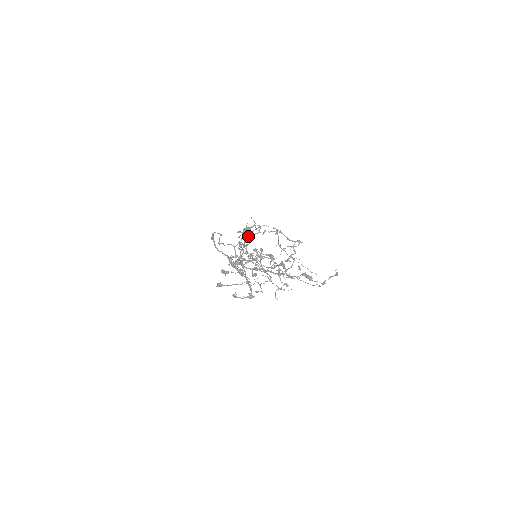
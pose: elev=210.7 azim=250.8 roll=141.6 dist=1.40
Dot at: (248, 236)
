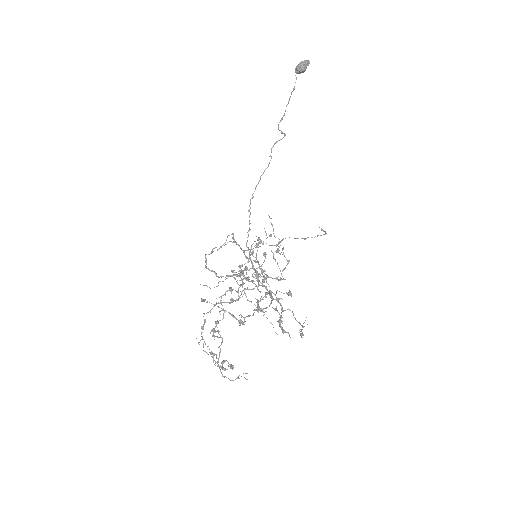
Dot at: (282, 133)
